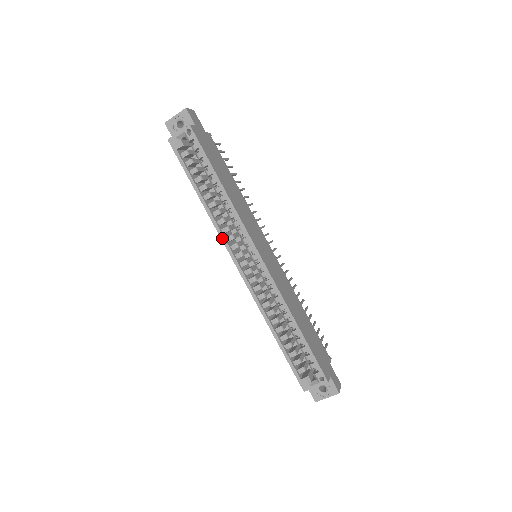
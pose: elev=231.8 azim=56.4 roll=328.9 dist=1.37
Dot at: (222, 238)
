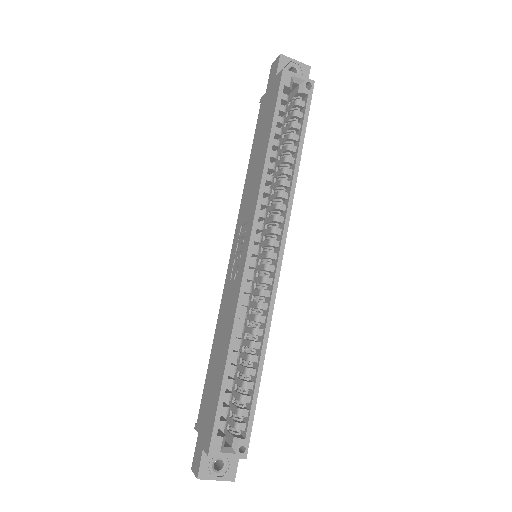
Dot at: (258, 206)
